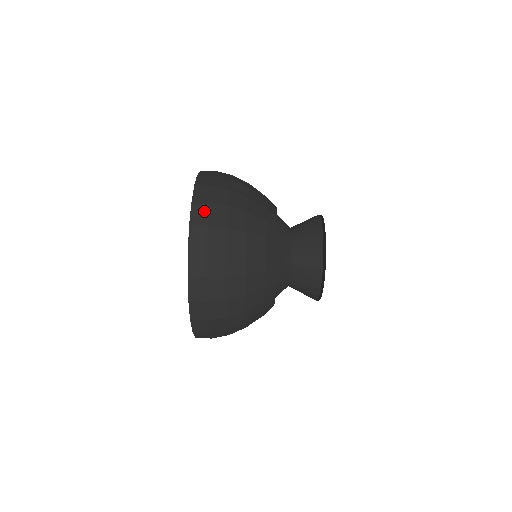
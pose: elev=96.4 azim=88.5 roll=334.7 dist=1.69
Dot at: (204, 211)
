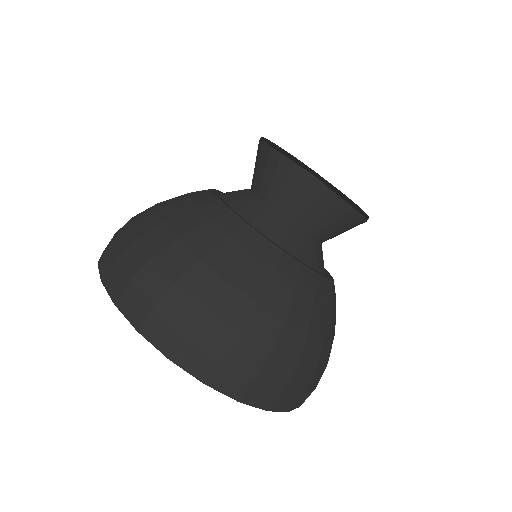
Dot at: (193, 351)
